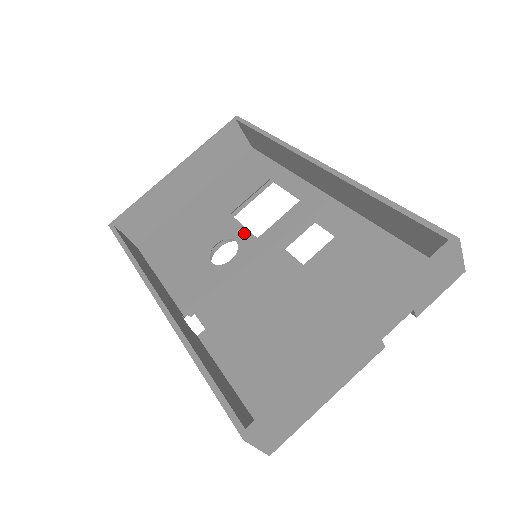
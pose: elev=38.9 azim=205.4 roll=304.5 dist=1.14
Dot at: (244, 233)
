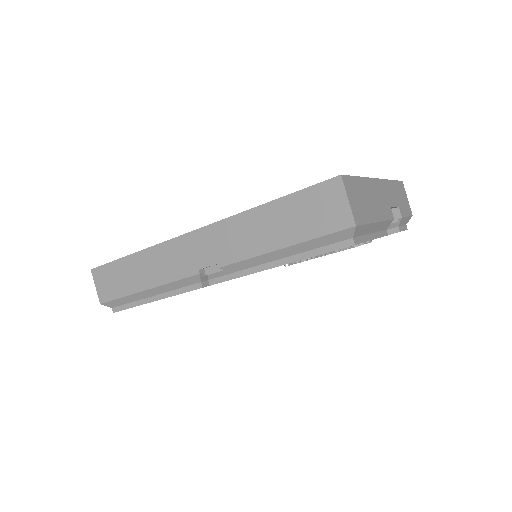
Dot at: occluded
